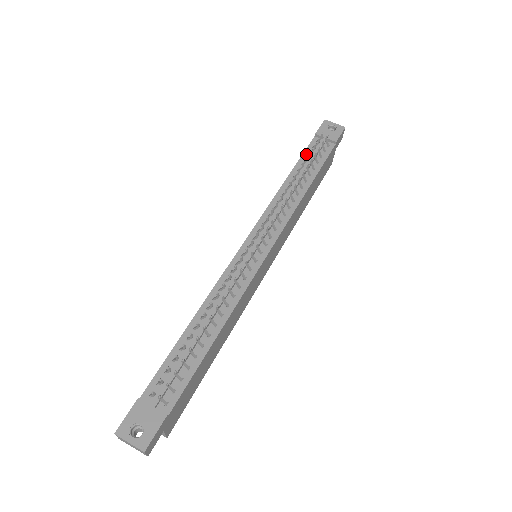
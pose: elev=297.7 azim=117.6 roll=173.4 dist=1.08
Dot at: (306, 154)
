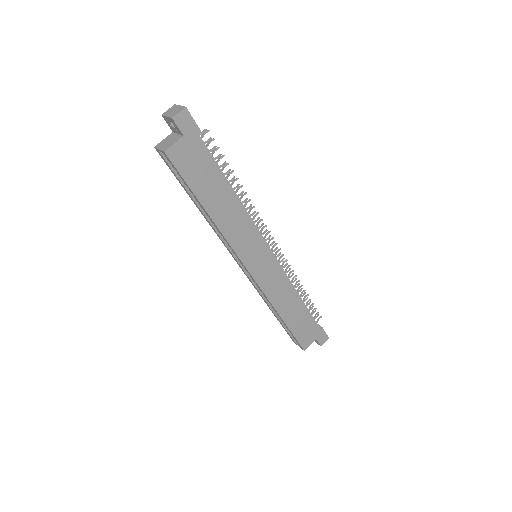
Dot at: occluded
